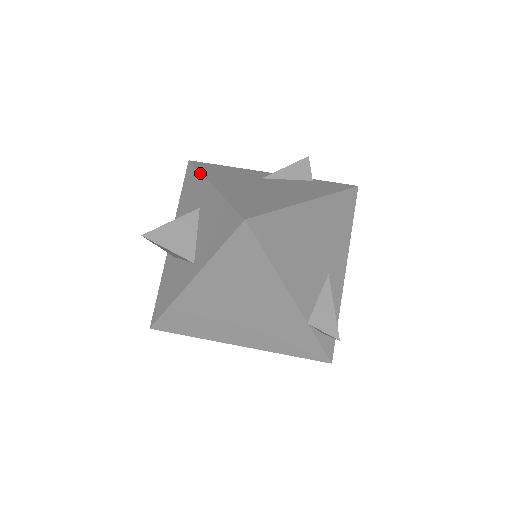
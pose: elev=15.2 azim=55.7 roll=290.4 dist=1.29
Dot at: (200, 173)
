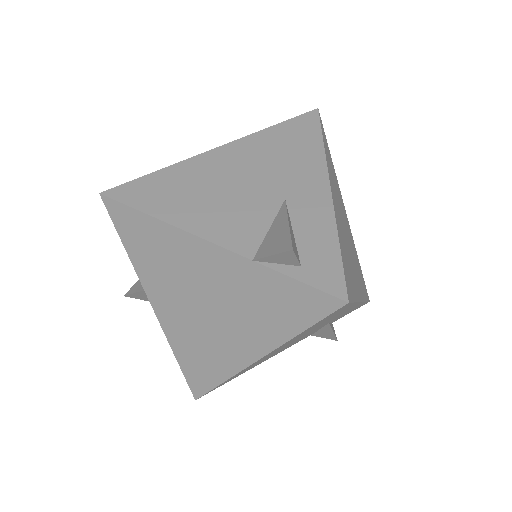
Dot at: occluded
